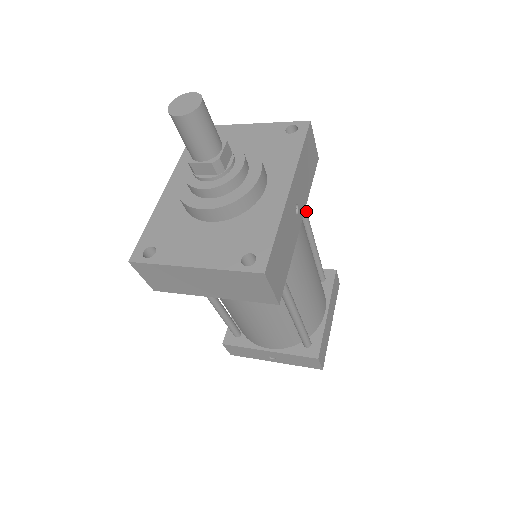
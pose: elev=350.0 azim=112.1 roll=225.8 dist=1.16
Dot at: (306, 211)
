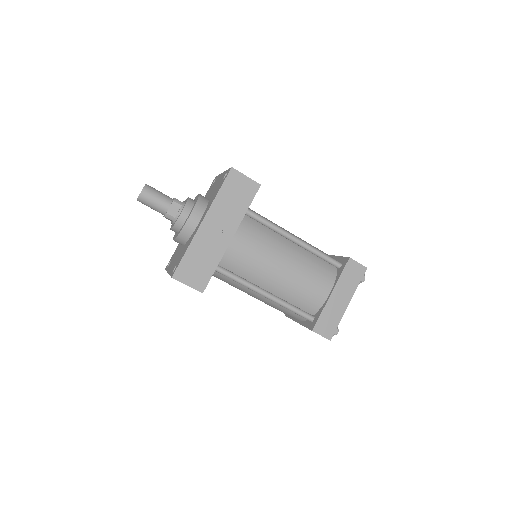
Dot at: (267, 223)
